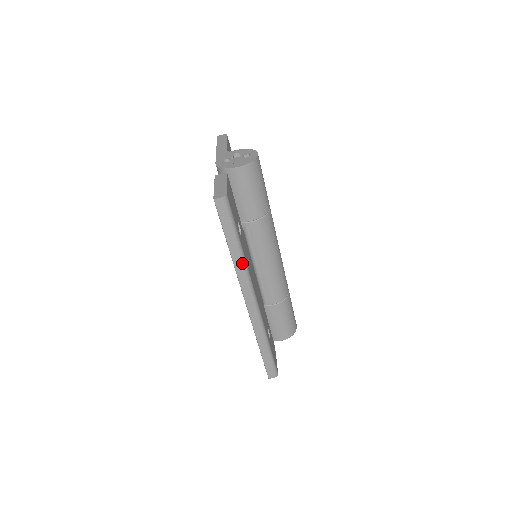
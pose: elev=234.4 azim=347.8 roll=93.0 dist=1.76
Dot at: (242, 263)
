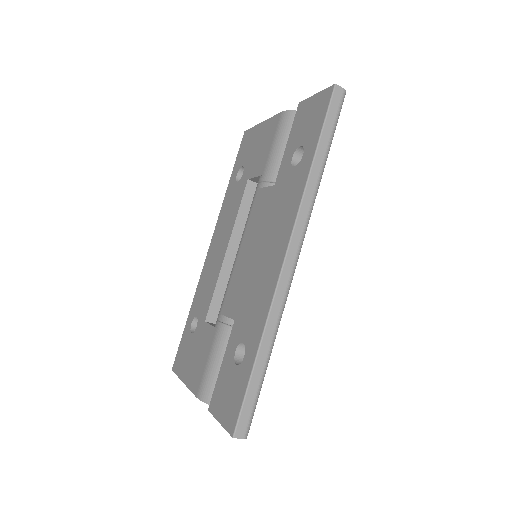
Dot at: (316, 189)
